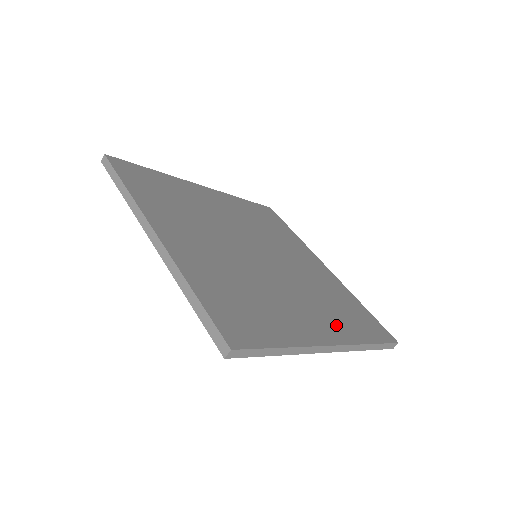
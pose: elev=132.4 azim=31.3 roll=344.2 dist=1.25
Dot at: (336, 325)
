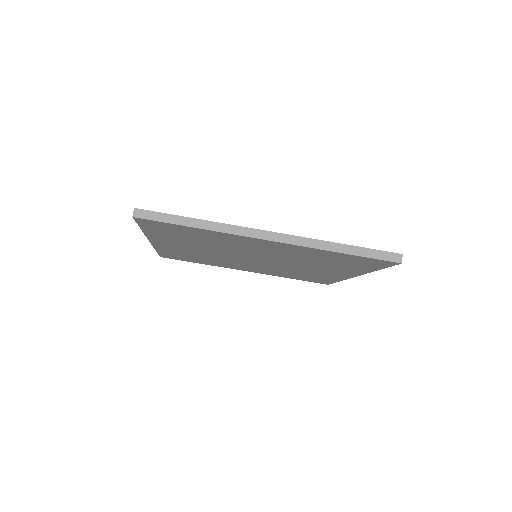
Dot at: occluded
